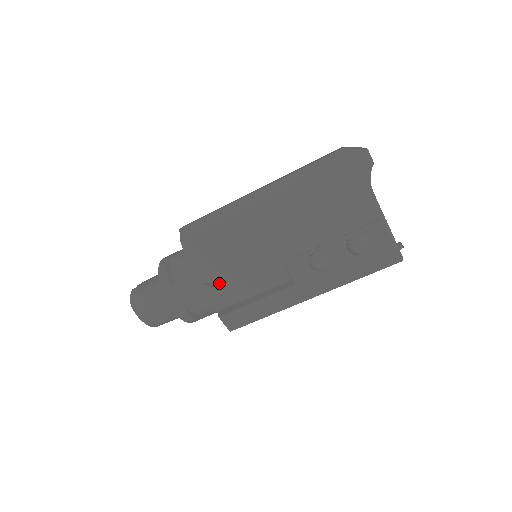
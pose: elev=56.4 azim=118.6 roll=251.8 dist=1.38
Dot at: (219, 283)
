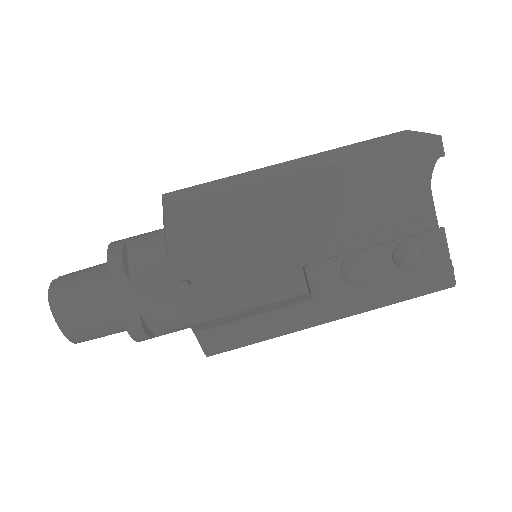
Dot at: (203, 283)
